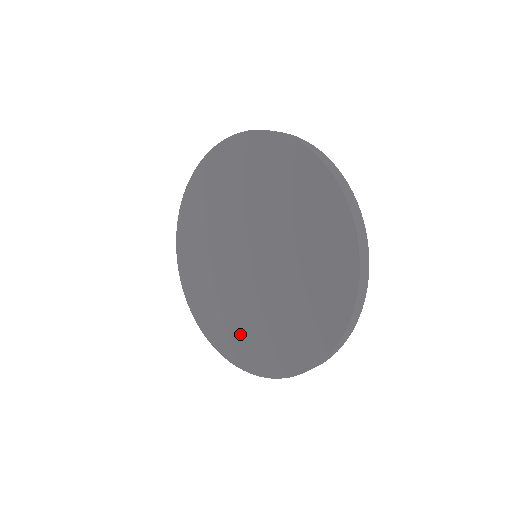
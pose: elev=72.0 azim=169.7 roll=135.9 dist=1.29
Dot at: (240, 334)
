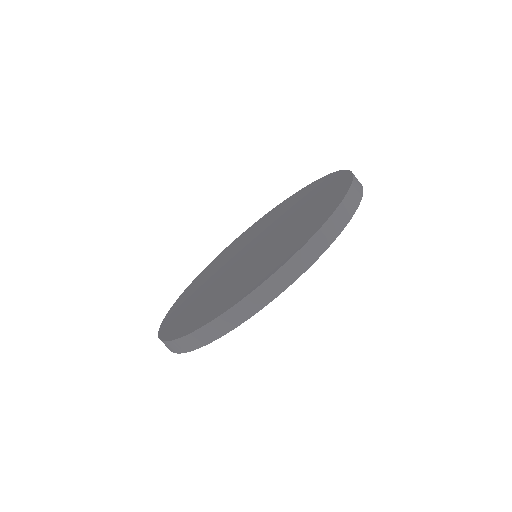
Dot at: (190, 310)
